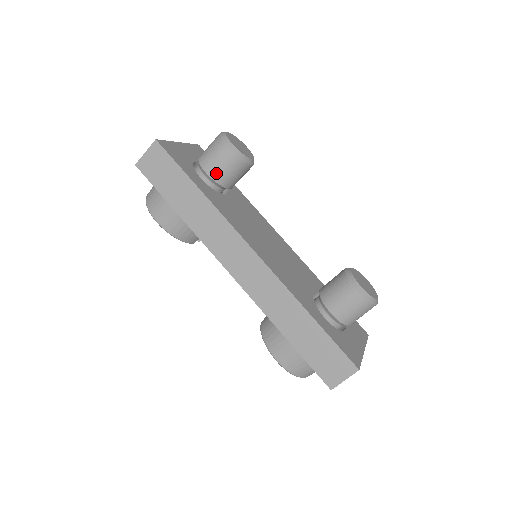
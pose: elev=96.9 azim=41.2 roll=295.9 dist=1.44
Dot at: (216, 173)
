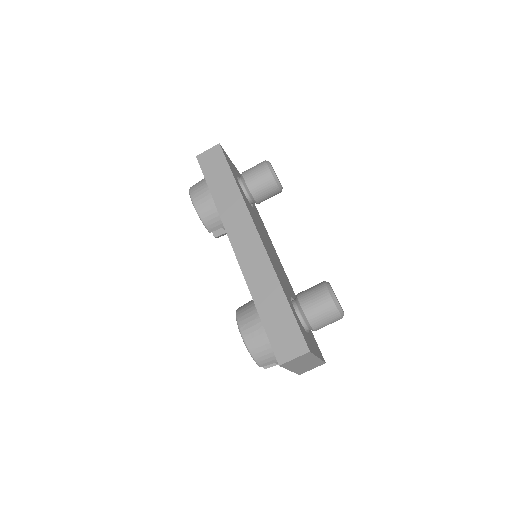
Dot at: (252, 182)
